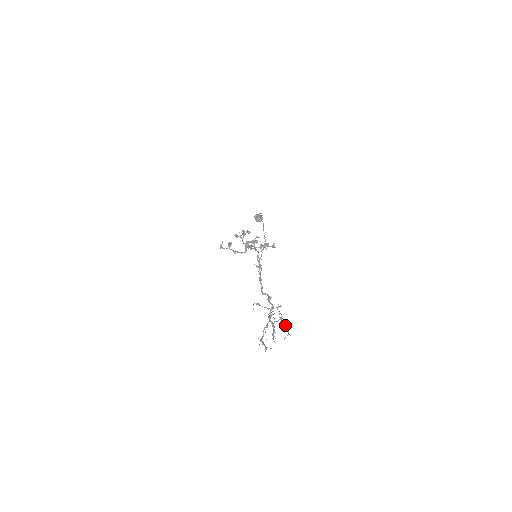
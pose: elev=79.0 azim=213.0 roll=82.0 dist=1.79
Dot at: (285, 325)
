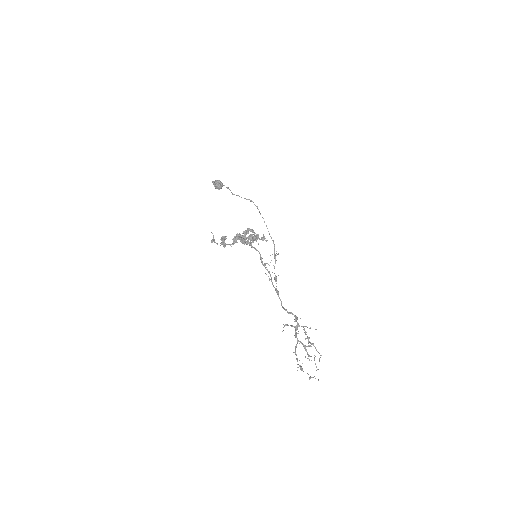
Dot at: (312, 344)
